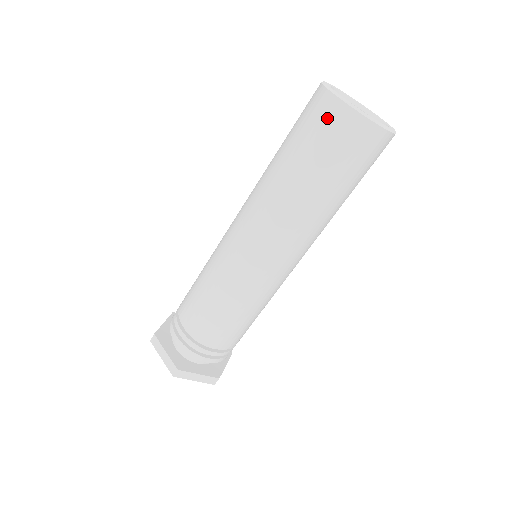
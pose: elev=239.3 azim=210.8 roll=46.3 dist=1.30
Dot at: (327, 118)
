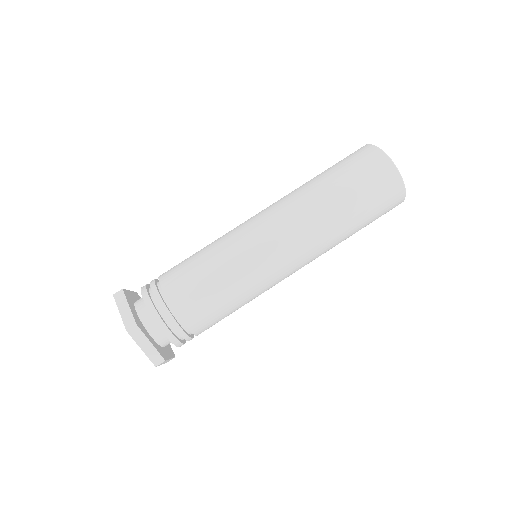
Dot at: (369, 159)
